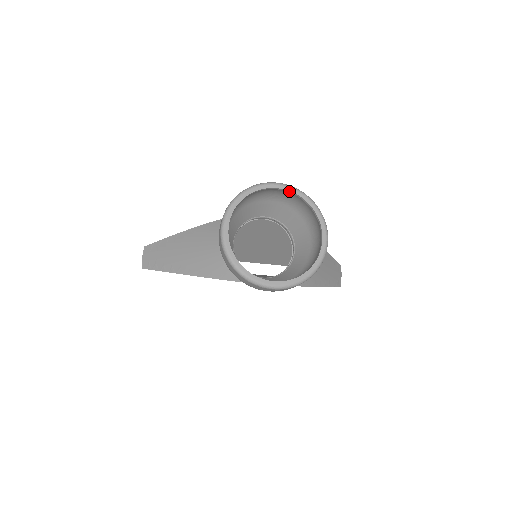
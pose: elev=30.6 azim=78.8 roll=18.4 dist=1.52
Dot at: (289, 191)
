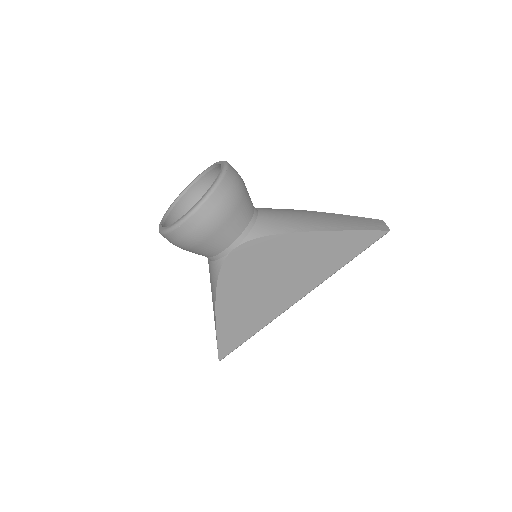
Dot at: (200, 176)
